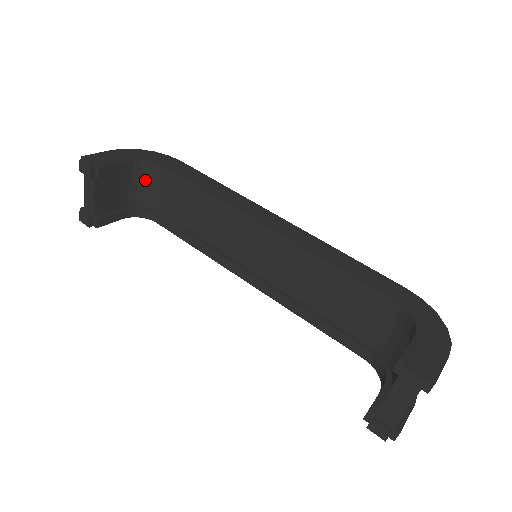
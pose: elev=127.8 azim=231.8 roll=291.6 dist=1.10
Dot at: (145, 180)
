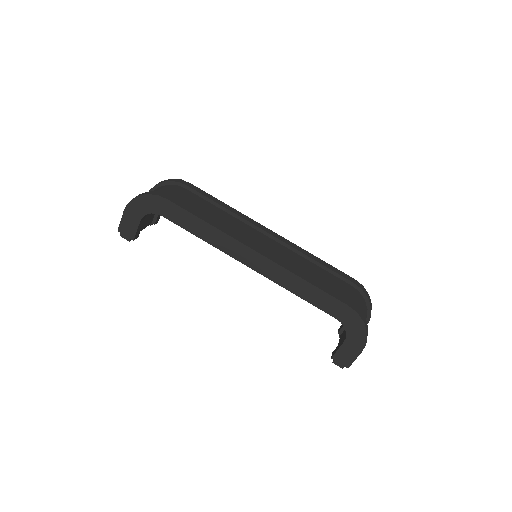
Dot at: occluded
